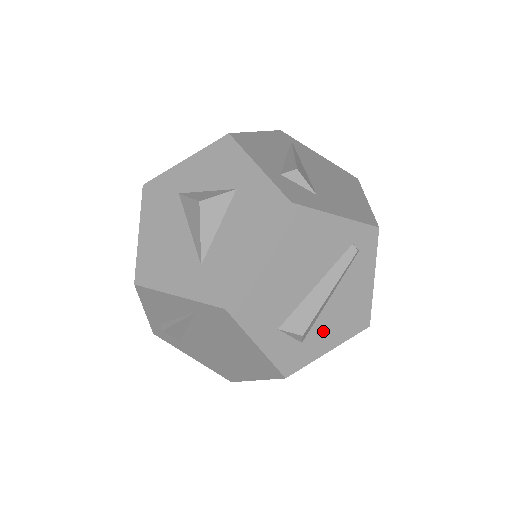
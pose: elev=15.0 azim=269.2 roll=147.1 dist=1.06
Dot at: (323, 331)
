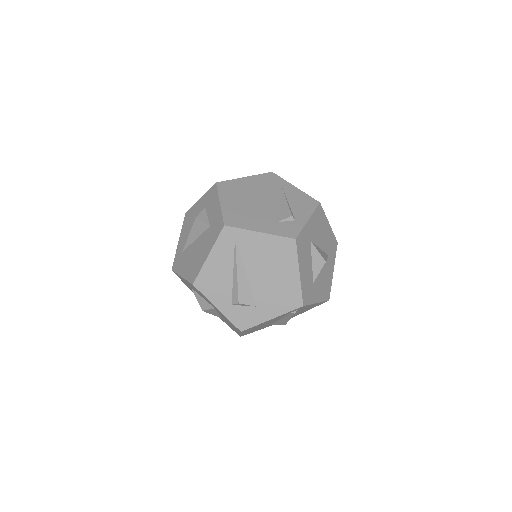
Dot at: occluded
